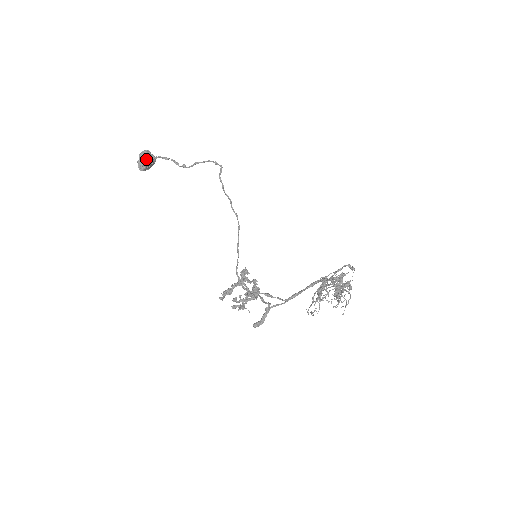
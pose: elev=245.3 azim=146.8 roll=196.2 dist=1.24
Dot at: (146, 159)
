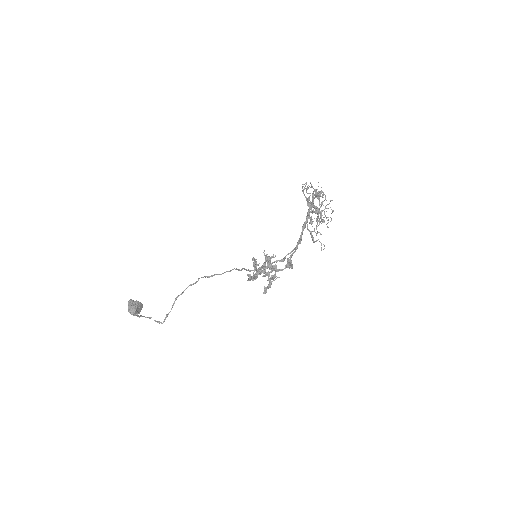
Dot at: (135, 302)
